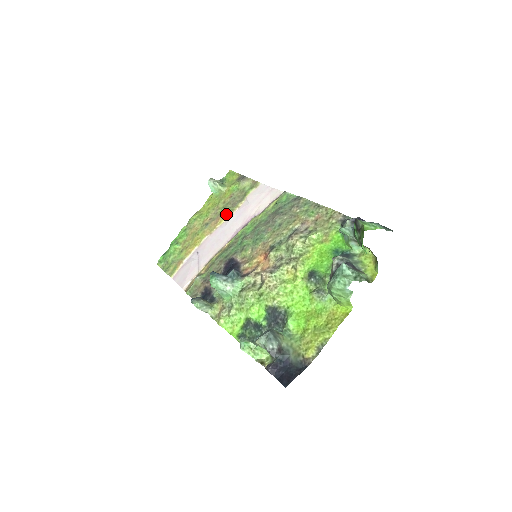
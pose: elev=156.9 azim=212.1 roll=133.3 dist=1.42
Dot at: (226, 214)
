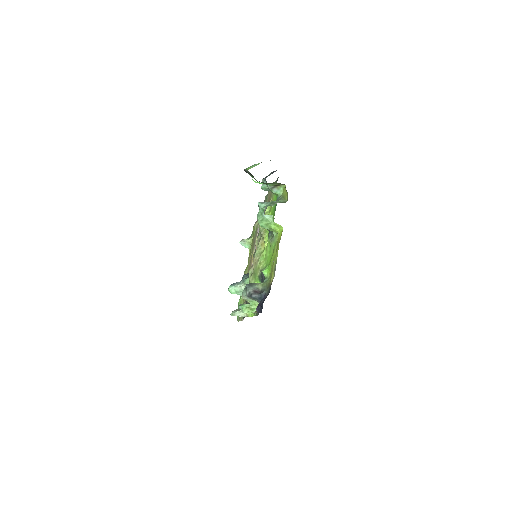
Dot at: (253, 252)
